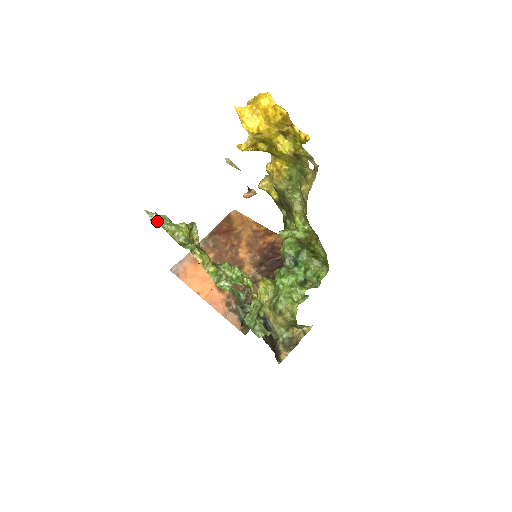
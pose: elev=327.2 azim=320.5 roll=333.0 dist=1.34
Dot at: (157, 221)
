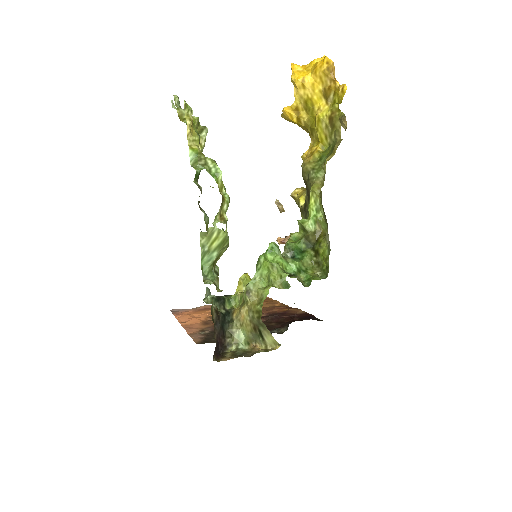
Dot at: (175, 101)
